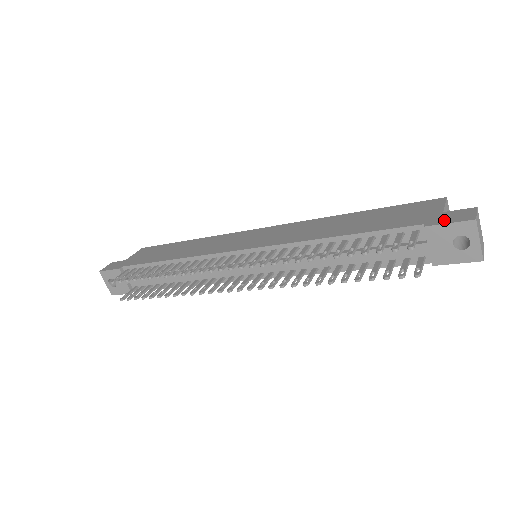
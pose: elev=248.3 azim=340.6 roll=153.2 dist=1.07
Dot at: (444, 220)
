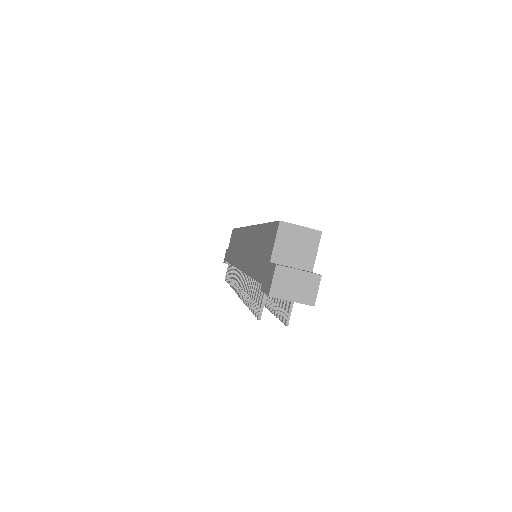
Dot at: (265, 284)
